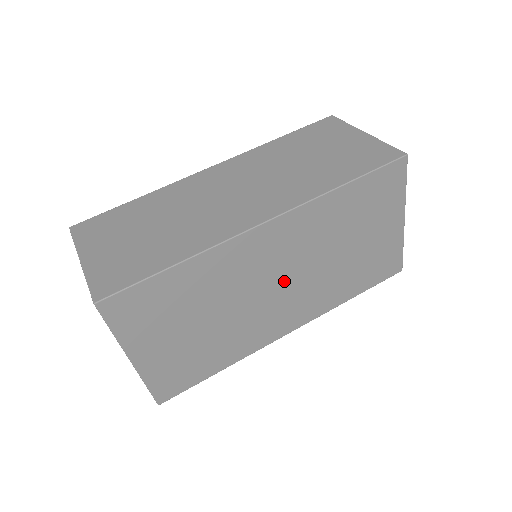
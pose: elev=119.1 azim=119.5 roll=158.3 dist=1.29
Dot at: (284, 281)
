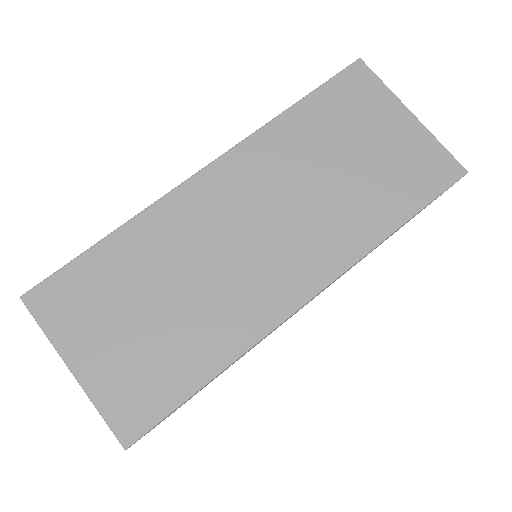
Dot at: occluded
